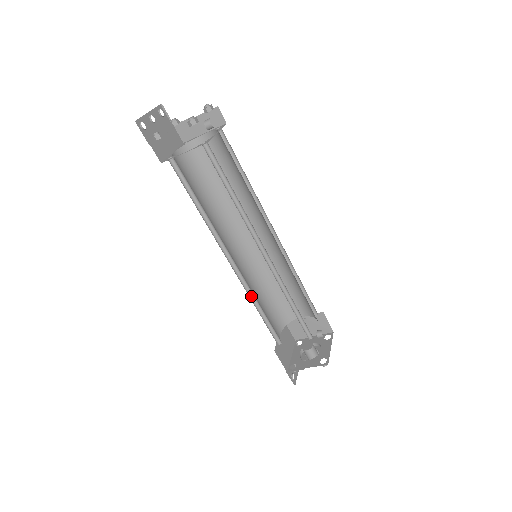
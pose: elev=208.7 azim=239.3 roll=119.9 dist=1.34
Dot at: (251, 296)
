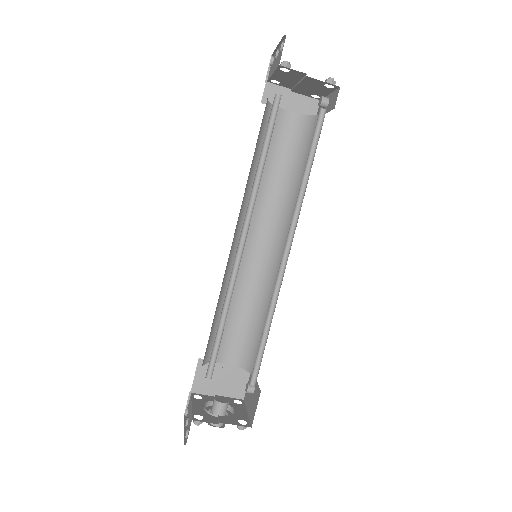
Dot at: (226, 295)
